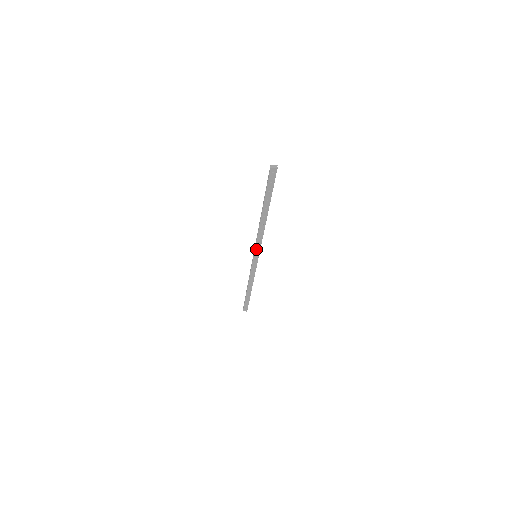
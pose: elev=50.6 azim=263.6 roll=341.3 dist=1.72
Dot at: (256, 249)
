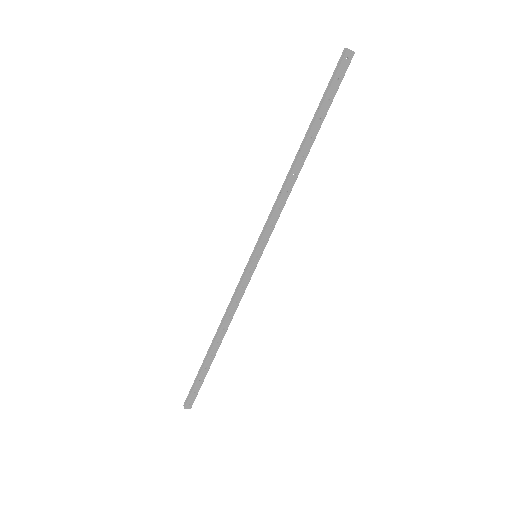
Dot at: (264, 236)
